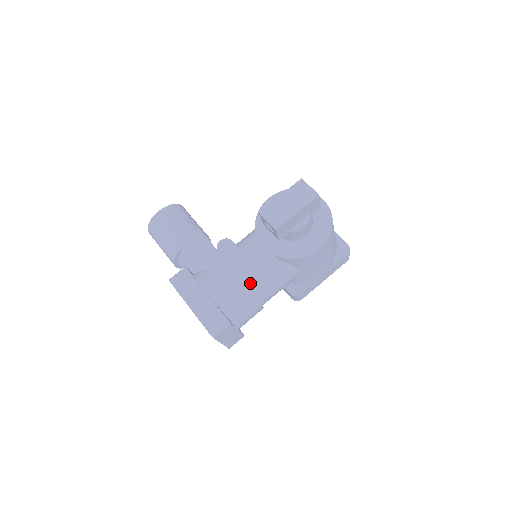
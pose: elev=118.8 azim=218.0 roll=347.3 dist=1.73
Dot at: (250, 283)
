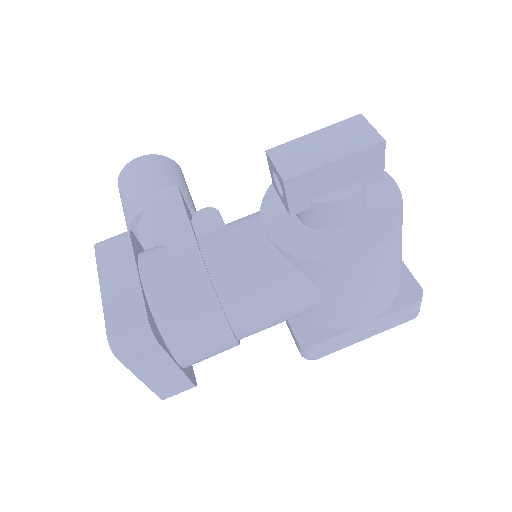
Dot at: (220, 283)
